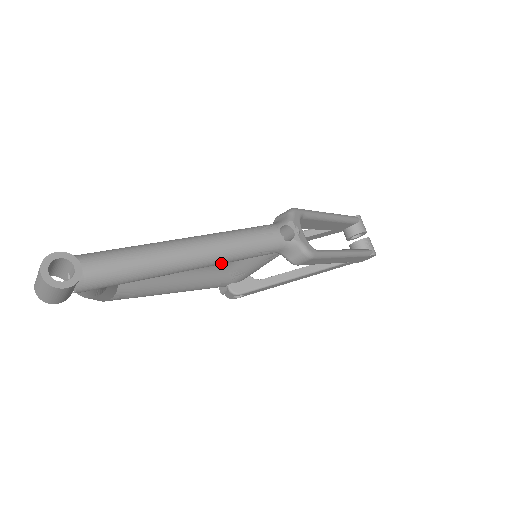
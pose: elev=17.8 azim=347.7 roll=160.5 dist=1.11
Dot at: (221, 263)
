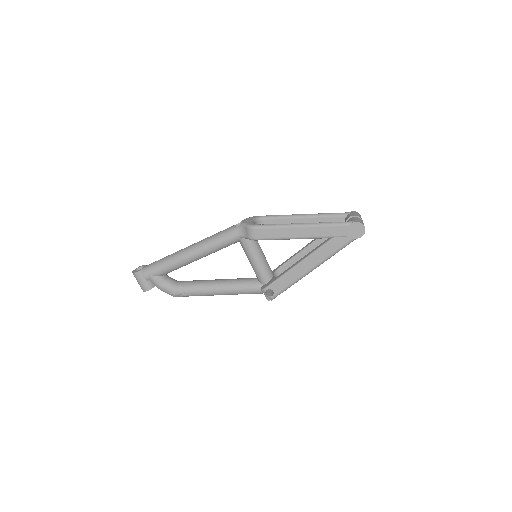
Dot at: (205, 250)
